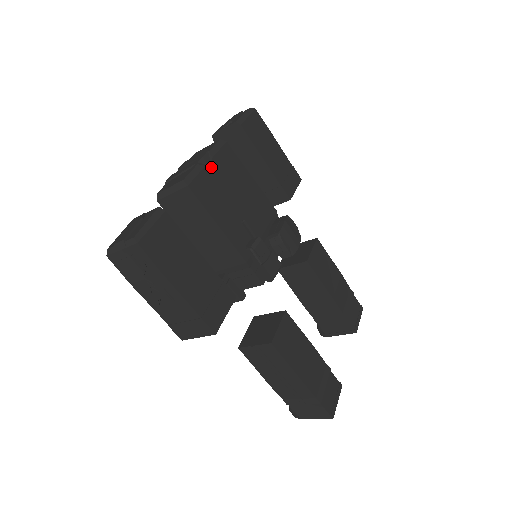
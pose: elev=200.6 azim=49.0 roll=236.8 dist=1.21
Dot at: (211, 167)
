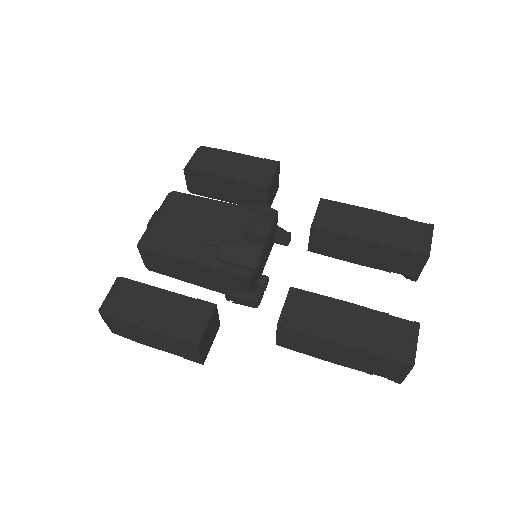
Dot at: (161, 219)
